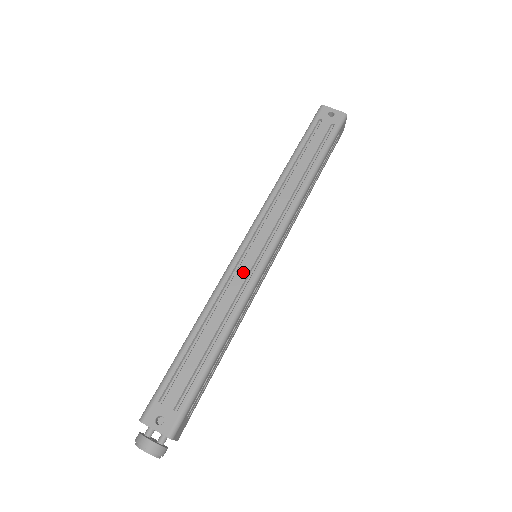
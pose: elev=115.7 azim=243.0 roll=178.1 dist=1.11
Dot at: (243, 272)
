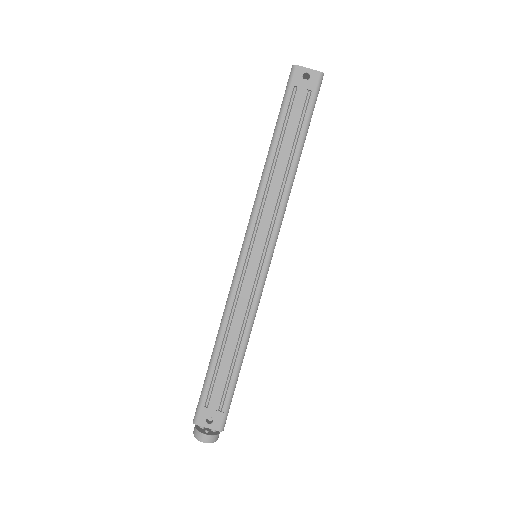
Dot at: (249, 282)
